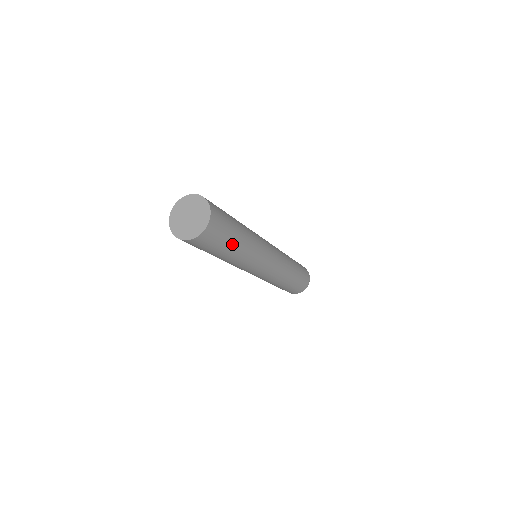
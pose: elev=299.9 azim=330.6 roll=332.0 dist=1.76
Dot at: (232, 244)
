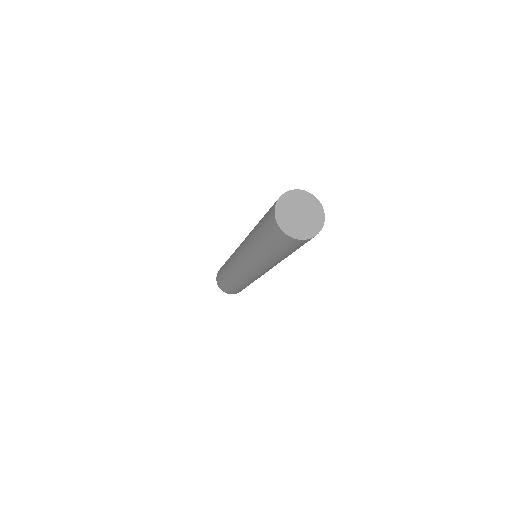
Dot at: (278, 254)
